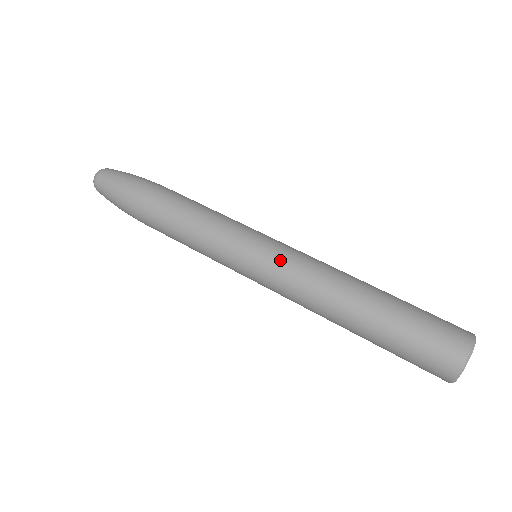
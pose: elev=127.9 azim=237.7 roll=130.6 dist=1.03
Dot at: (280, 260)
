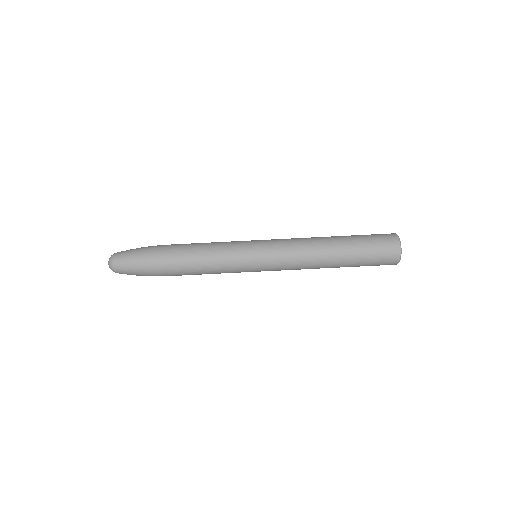
Dot at: (278, 252)
